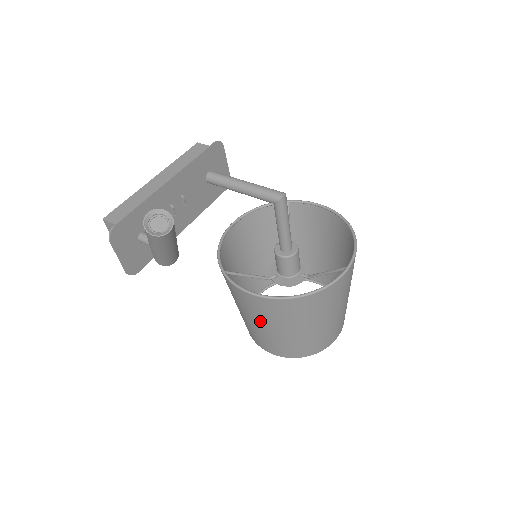
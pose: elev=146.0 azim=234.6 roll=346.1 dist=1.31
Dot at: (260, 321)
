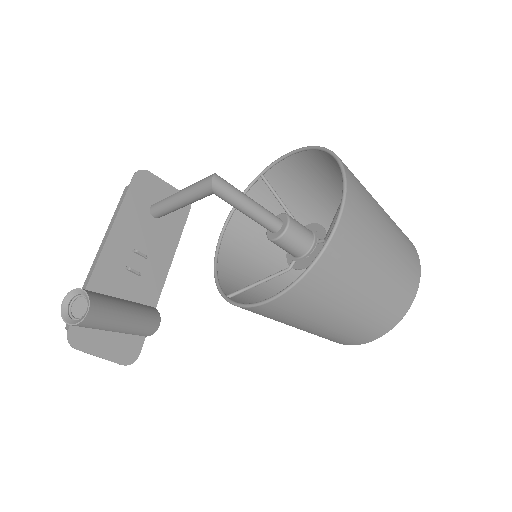
Dot at: (301, 324)
